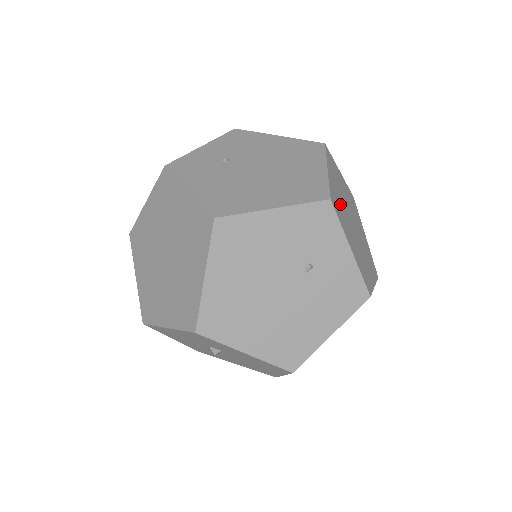
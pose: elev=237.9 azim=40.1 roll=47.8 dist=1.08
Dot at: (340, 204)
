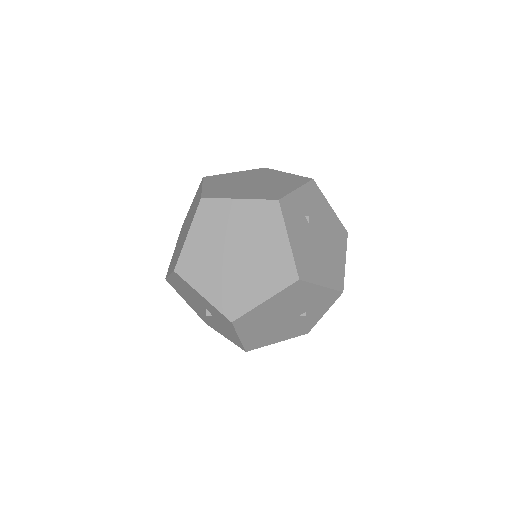
Dot at: occluded
